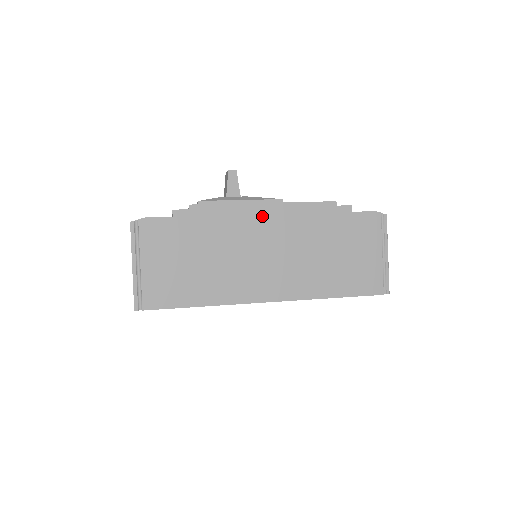
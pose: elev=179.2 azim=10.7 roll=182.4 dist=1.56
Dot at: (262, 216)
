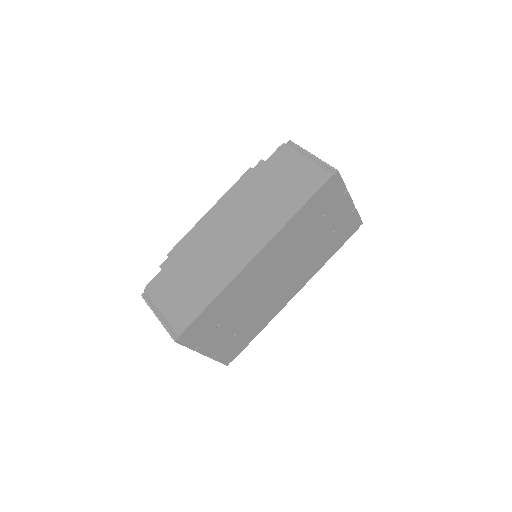
Dot at: (212, 218)
